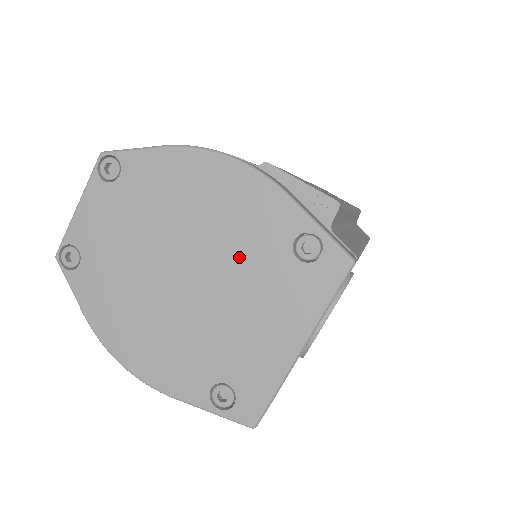
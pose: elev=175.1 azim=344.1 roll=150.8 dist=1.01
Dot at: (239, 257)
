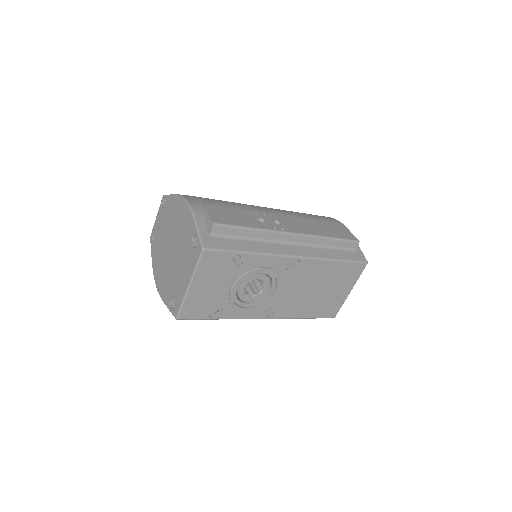
Dot at: (182, 243)
